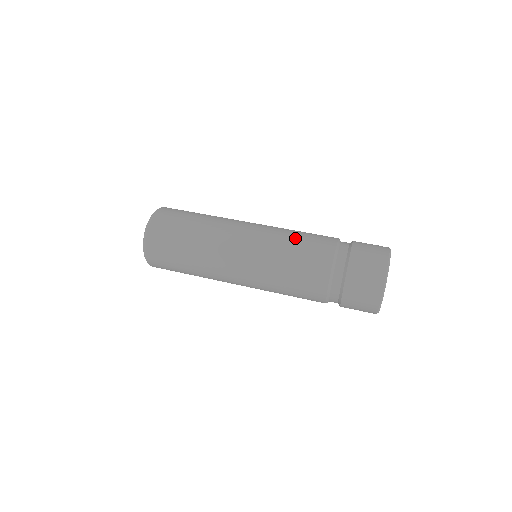
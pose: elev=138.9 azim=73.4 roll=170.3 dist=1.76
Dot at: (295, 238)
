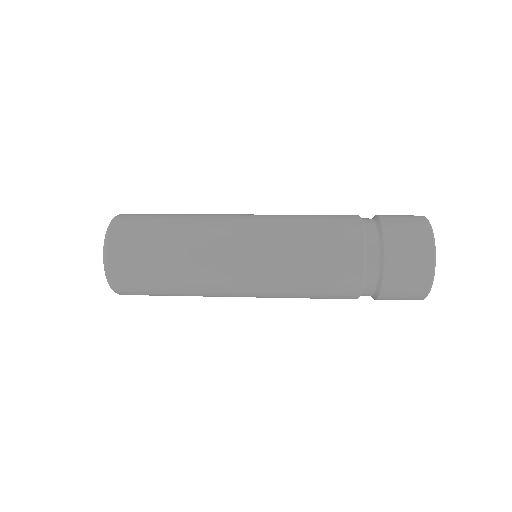
Dot at: (307, 216)
